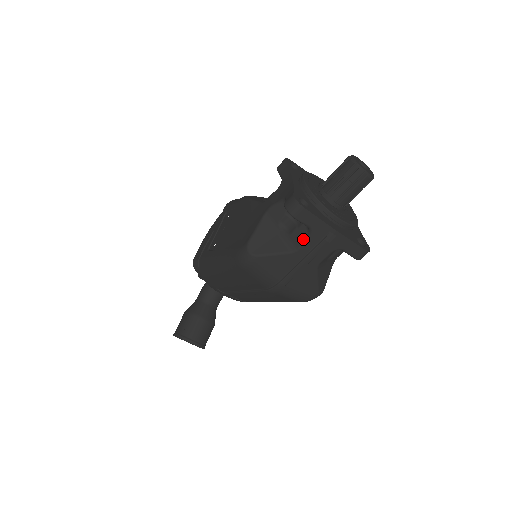
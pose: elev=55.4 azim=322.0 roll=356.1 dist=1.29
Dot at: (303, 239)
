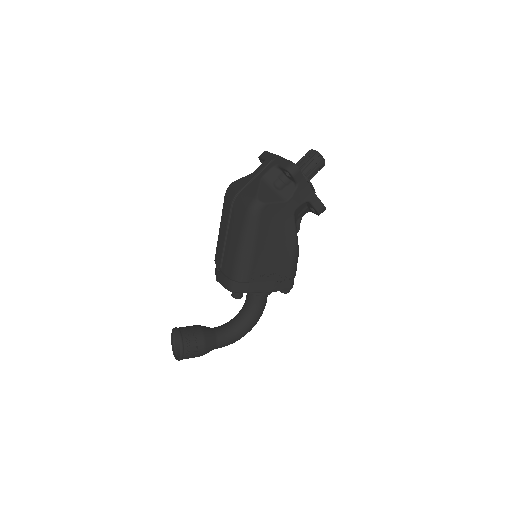
Dot at: occluded
